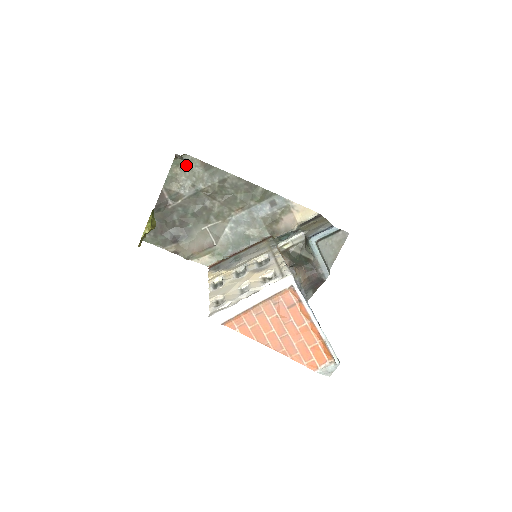
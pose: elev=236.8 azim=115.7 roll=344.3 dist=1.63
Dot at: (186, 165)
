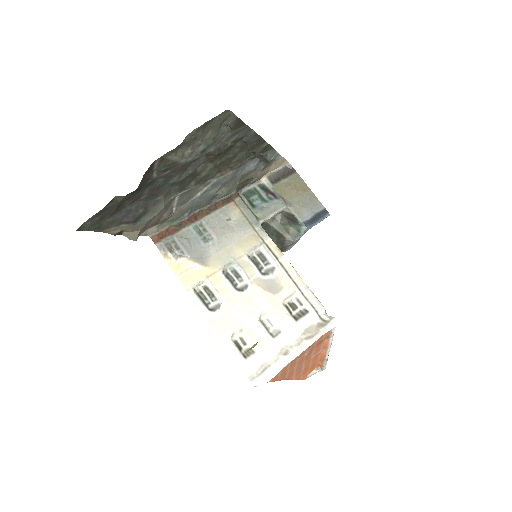
Dot at: (216, 124)
